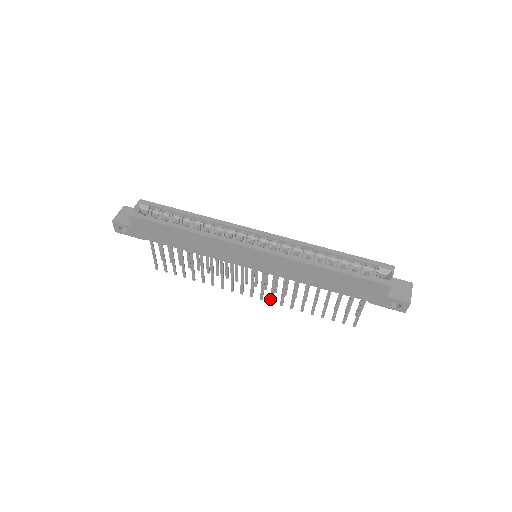
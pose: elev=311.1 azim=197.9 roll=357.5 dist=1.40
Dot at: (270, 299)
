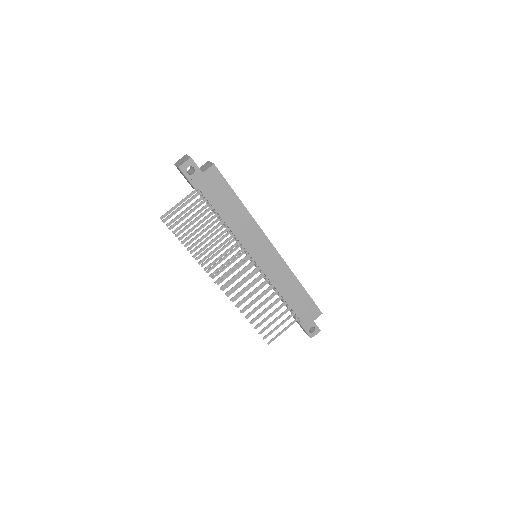
Dot at: (233, 297)
